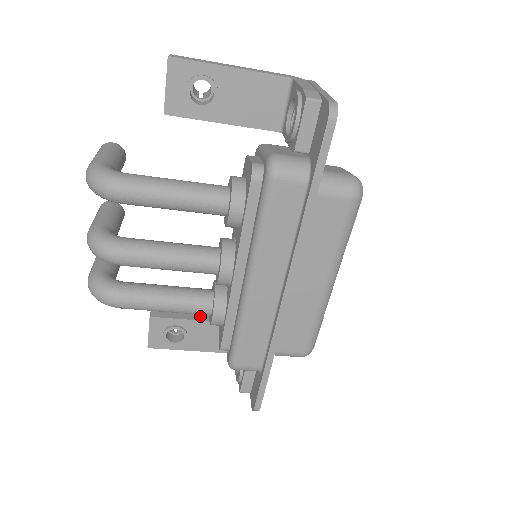
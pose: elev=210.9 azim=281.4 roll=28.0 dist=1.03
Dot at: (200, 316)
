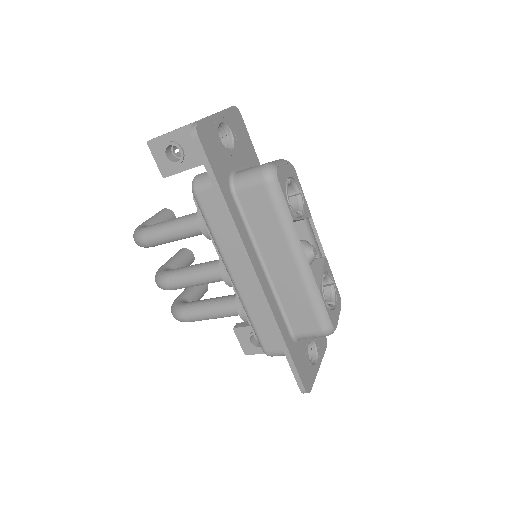
Dot at: occluded
